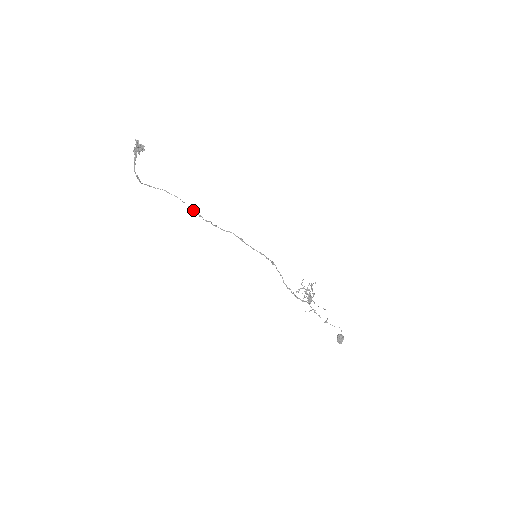
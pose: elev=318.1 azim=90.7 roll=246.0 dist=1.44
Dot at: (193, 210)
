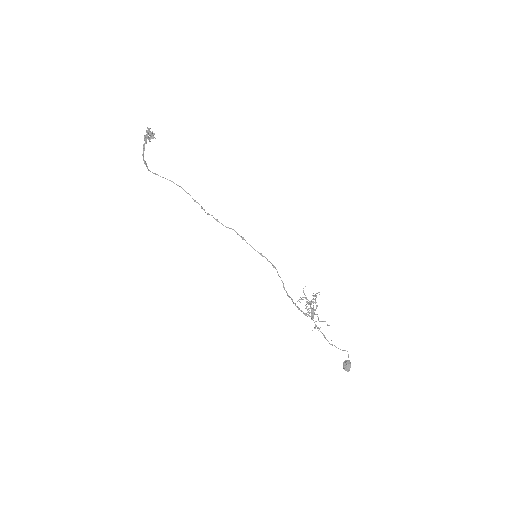
Dot at: occluded
